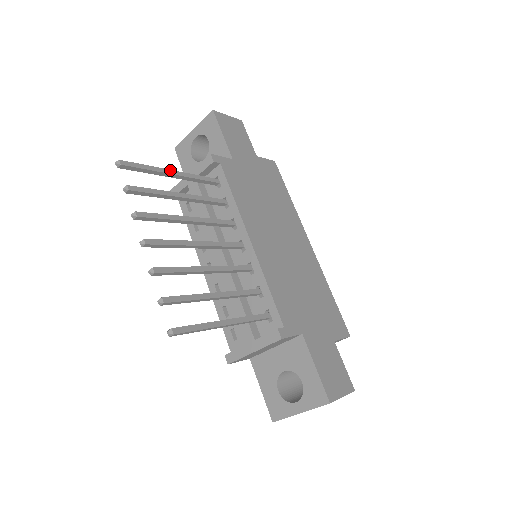
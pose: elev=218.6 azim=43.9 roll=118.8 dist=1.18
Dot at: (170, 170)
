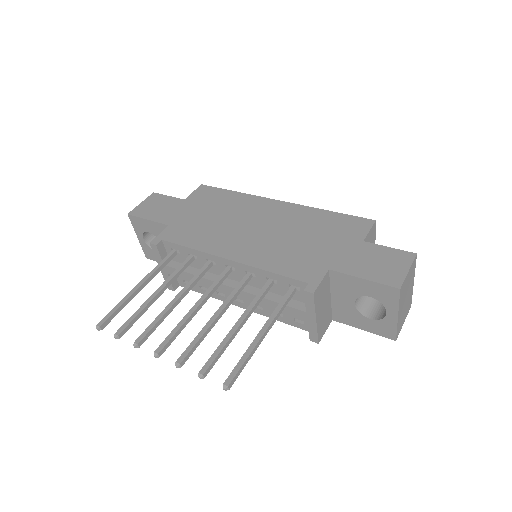
Dot at: (135, 288)
